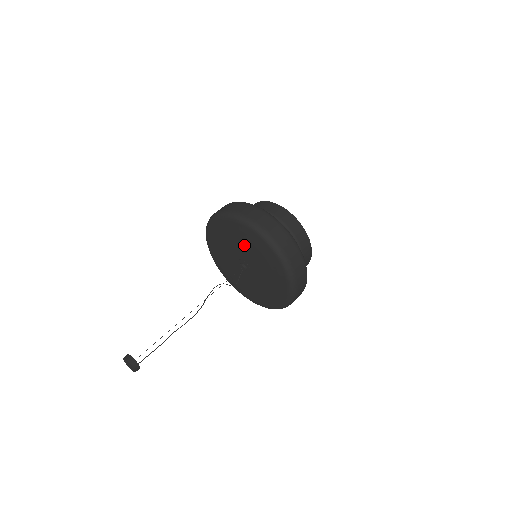
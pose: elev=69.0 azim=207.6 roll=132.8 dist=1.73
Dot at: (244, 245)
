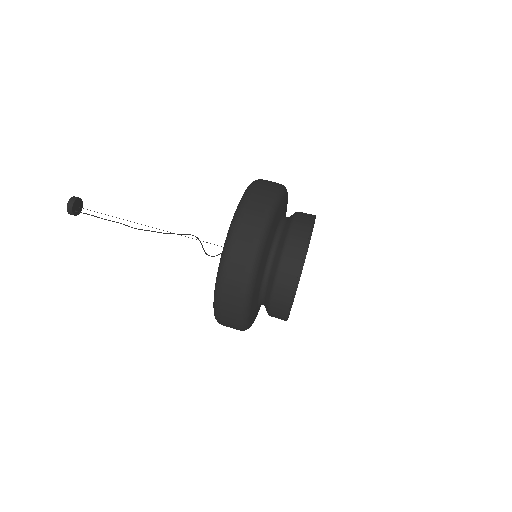
Dot at: occluded
